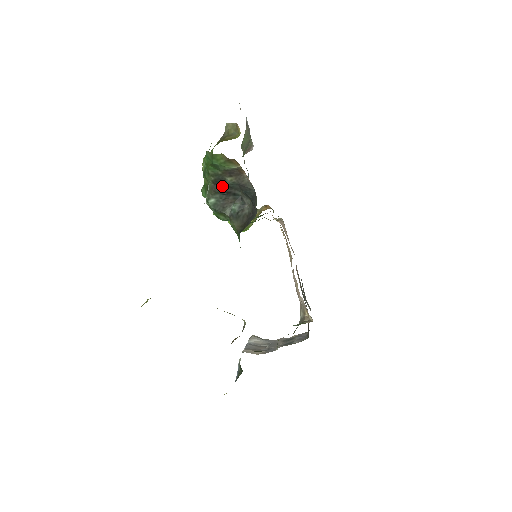
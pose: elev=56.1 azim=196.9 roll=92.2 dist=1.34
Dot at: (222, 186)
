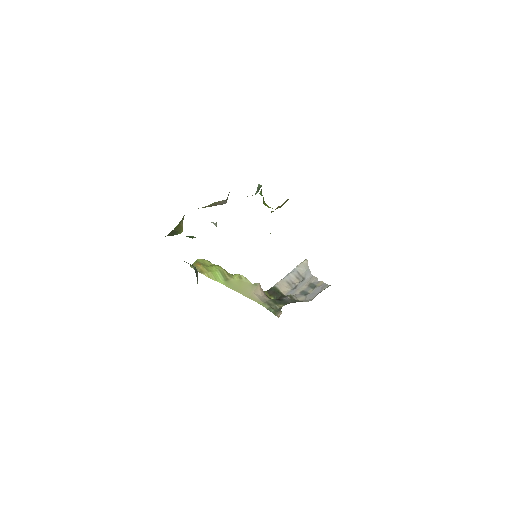
Dot at: occluded
